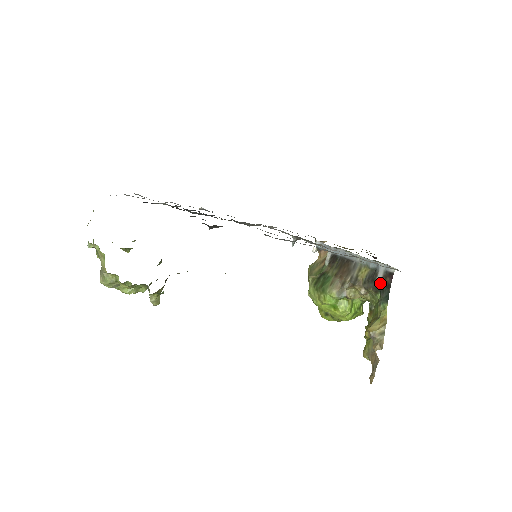
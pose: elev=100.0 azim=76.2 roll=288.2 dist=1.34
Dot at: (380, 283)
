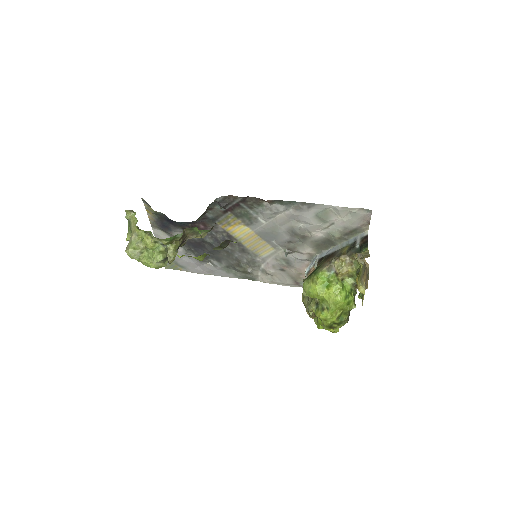
Dot at: (359, 245)
